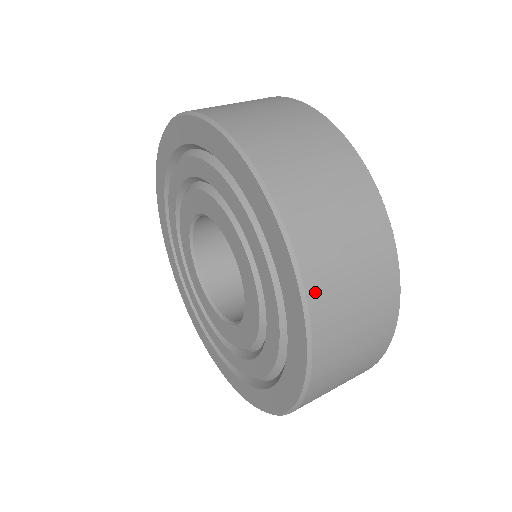
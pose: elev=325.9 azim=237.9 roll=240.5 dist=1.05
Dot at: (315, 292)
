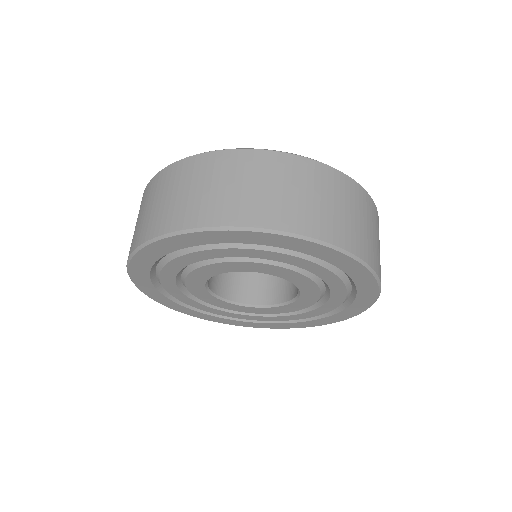
Dot at: occluded
